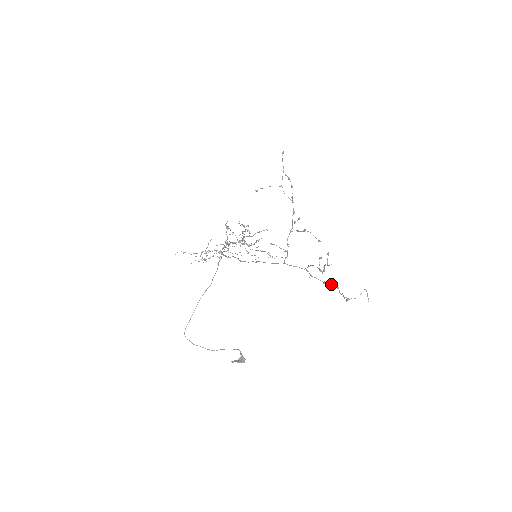
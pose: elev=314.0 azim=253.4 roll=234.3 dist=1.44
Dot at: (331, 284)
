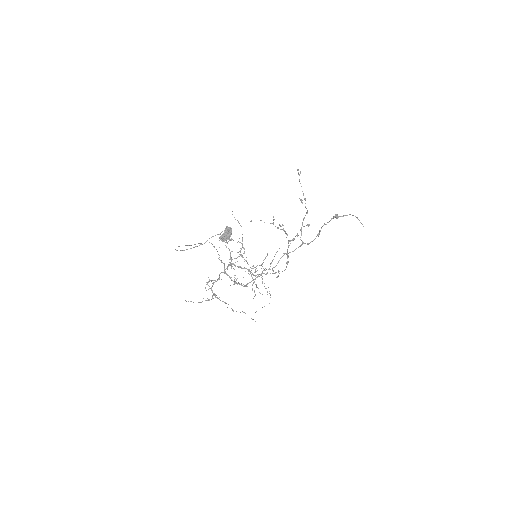
Dot at: (322, 226)
